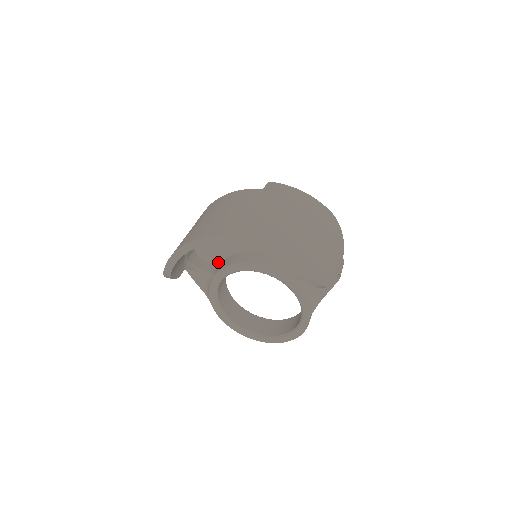
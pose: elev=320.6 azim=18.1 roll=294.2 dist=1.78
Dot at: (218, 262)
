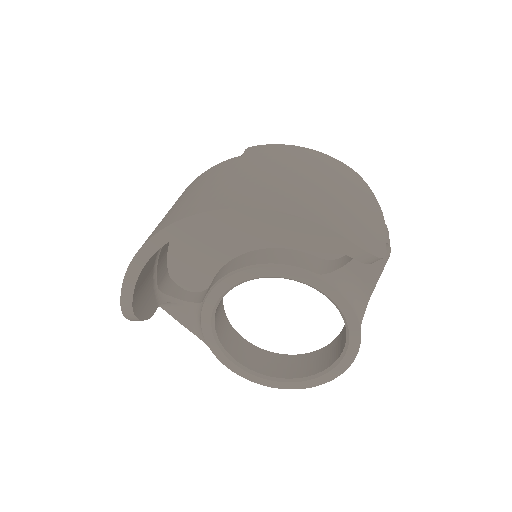
Dot at: (206, 285)
